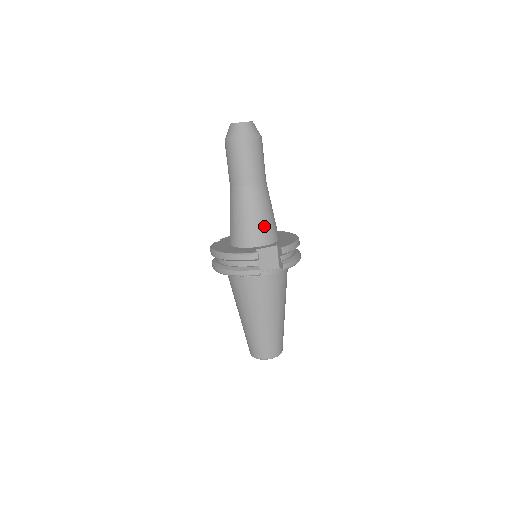
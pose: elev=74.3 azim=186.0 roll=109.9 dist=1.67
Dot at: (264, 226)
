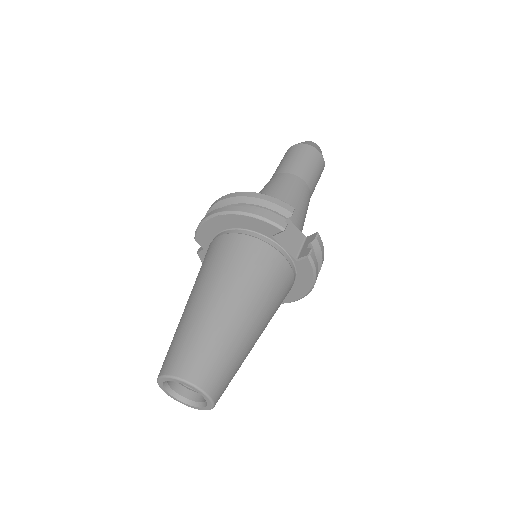
Dot at: (297, 217)
